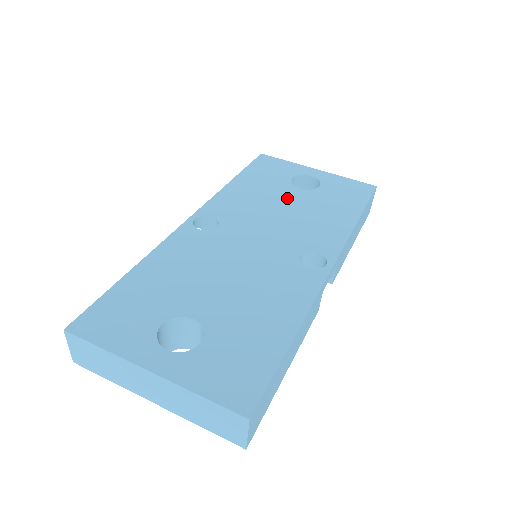
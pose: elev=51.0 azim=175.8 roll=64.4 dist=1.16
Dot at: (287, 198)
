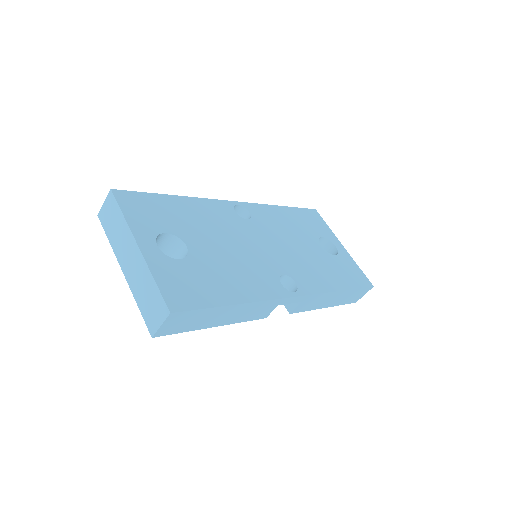
Dot at: (307, 243)
